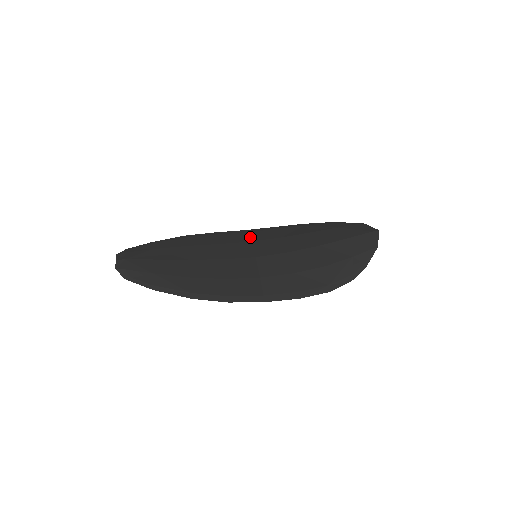
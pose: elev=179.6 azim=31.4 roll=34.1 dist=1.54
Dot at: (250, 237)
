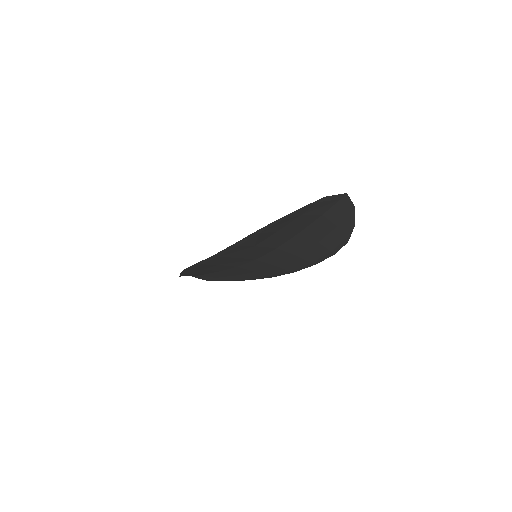
Dot at: (282, 266)
